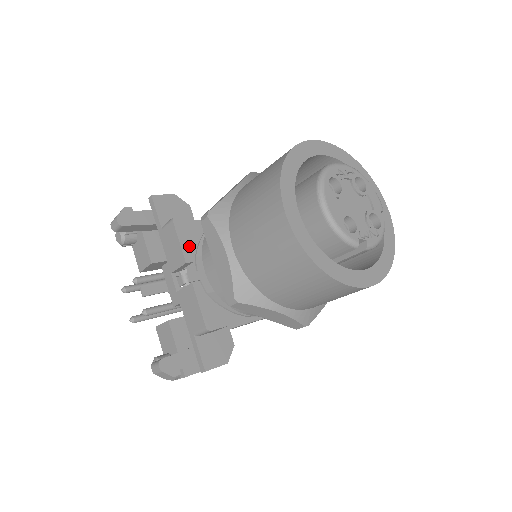
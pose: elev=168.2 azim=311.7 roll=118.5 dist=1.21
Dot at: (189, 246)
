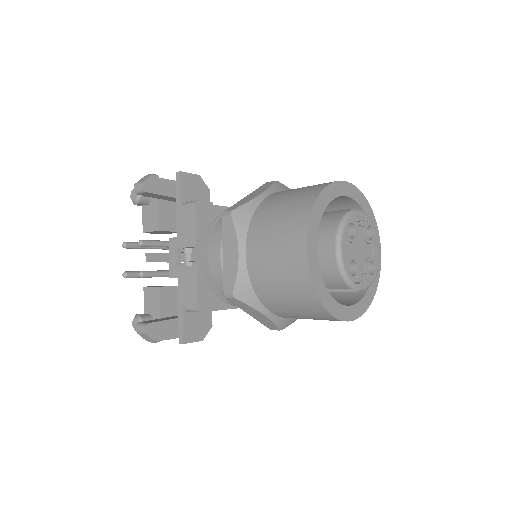
Dot at: occluded
